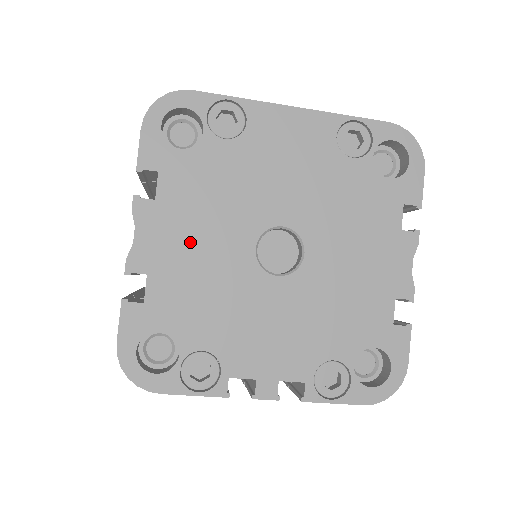
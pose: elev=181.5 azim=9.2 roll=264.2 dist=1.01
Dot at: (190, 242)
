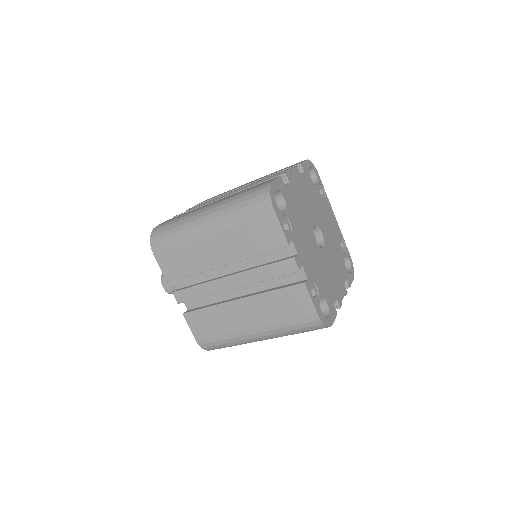
Dot at: (302, 196)
